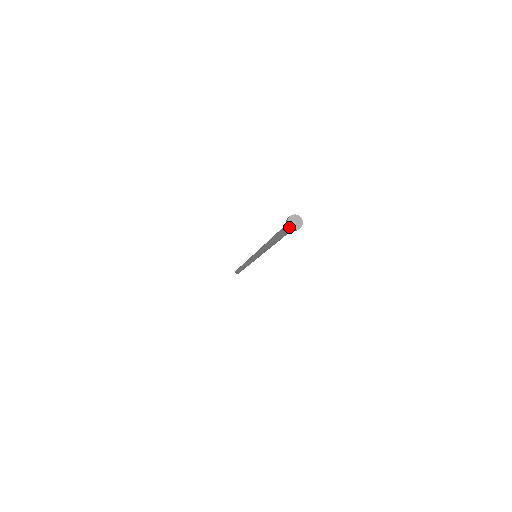
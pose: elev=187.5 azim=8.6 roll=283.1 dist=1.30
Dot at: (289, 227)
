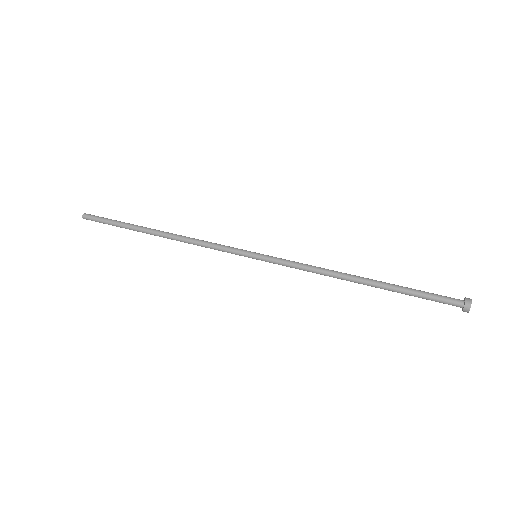
Dot at: occluded
